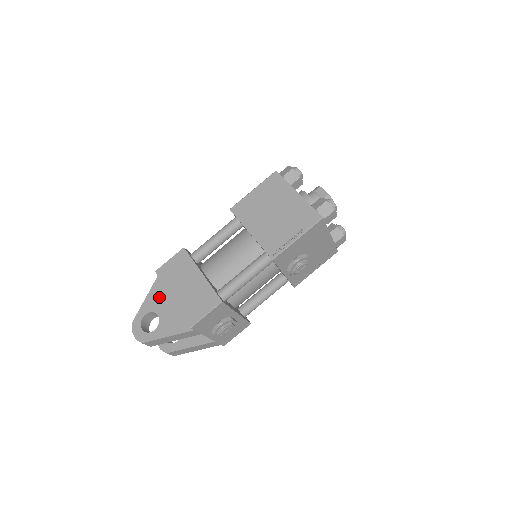
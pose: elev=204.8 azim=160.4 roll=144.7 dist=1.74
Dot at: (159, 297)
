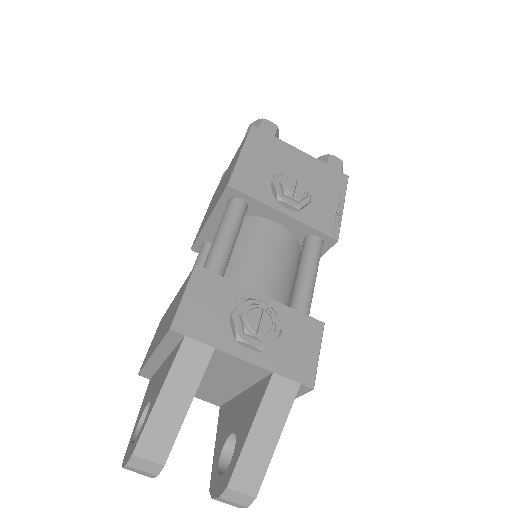
Dot at: (150, 389)
